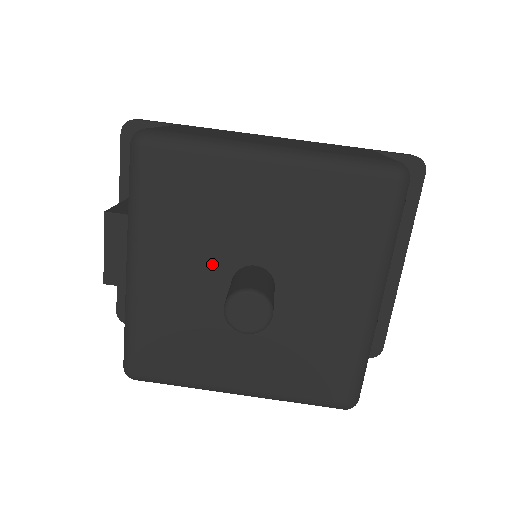
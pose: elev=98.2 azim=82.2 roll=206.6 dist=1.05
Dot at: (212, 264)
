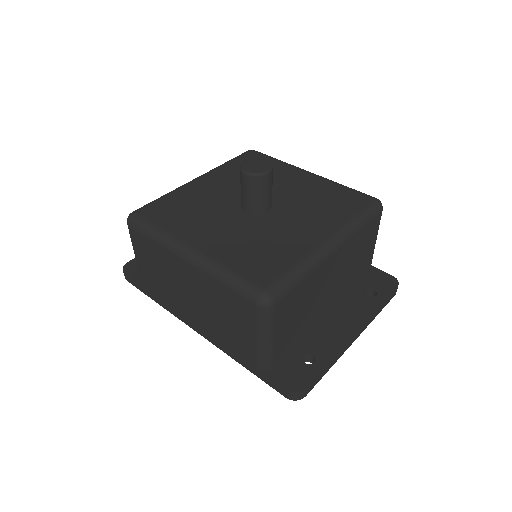
Dot at: occluded
